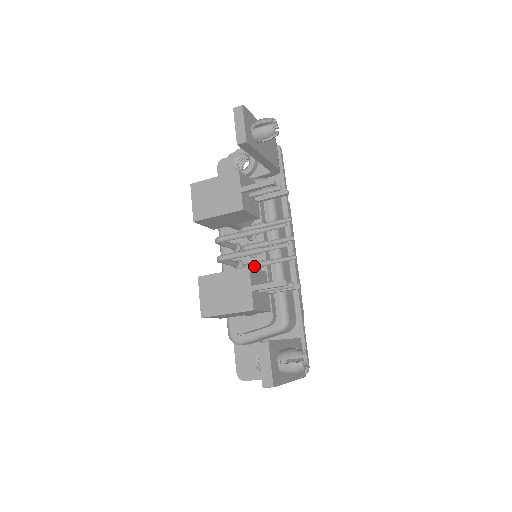
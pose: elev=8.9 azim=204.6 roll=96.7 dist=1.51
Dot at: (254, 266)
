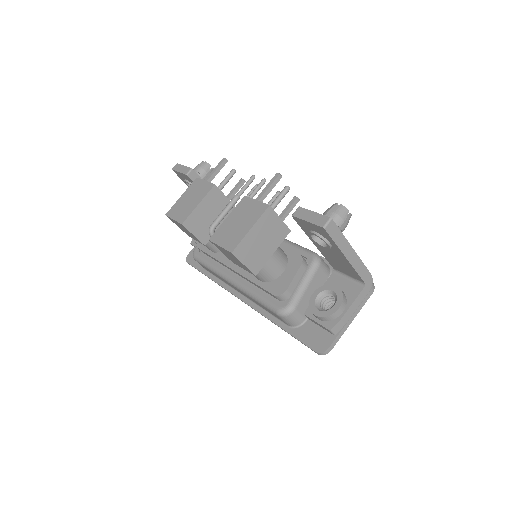
Dot at: occluded
